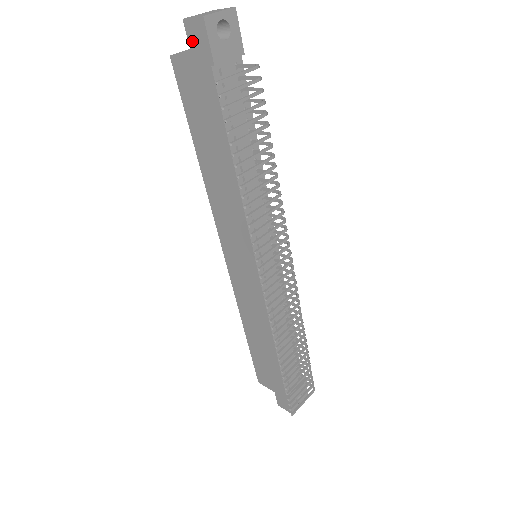
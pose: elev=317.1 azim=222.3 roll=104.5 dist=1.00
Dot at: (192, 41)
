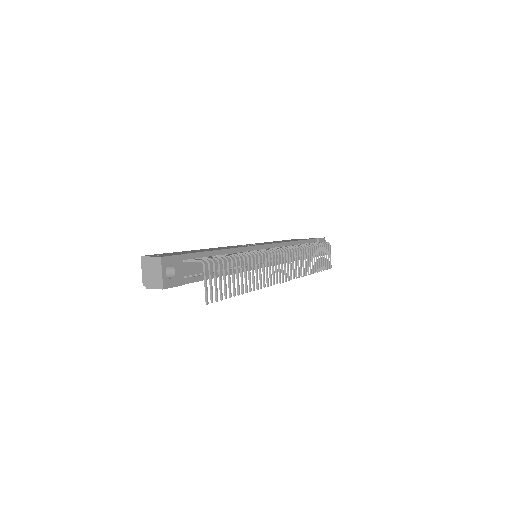
Dot at: occluded
